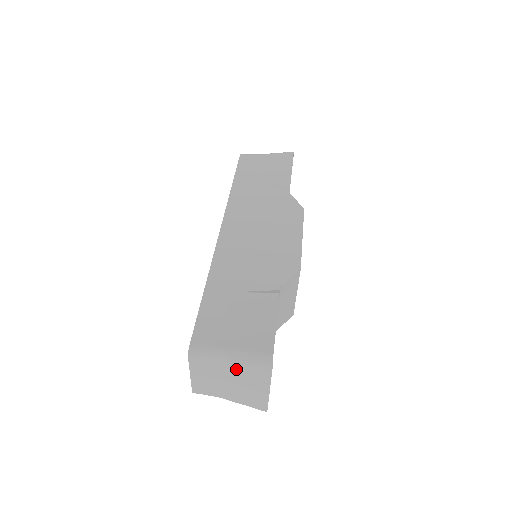
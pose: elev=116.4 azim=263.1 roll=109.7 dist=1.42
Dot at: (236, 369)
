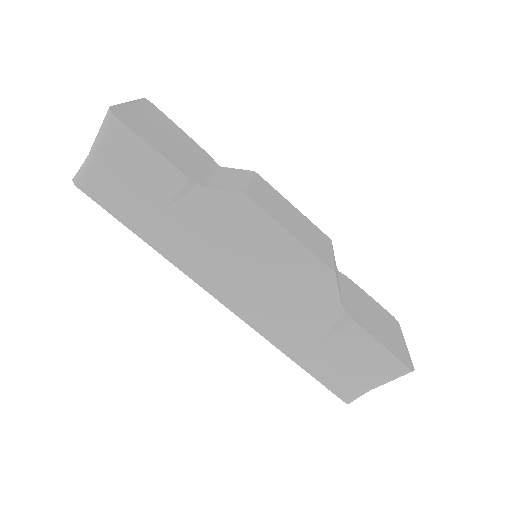
Dot at: occluded
